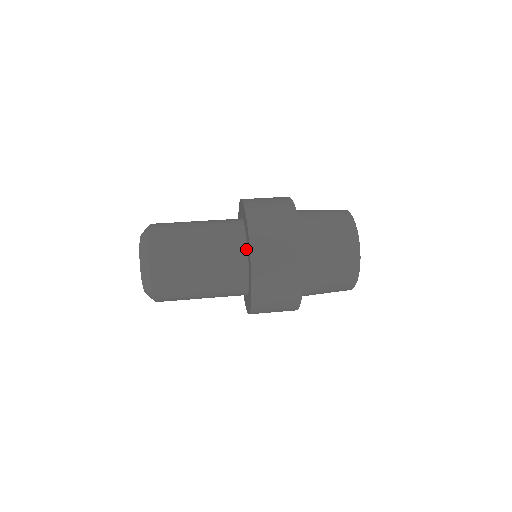
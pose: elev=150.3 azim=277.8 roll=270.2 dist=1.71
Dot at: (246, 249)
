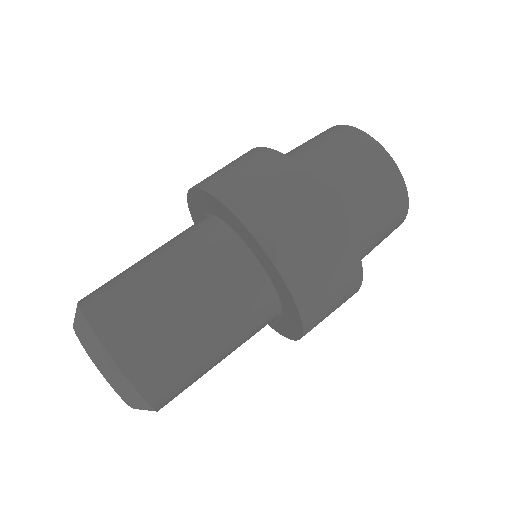
Dot at: (280, 310)
